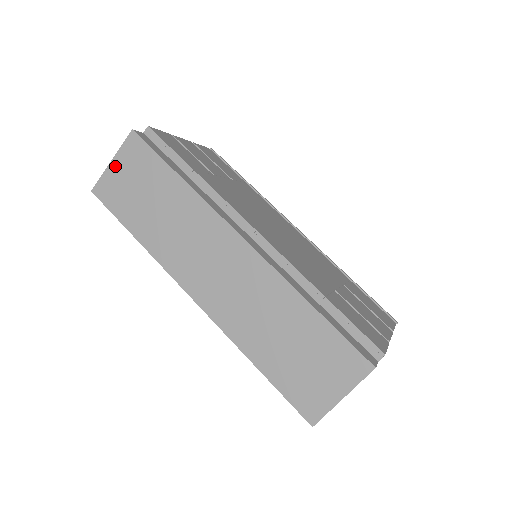
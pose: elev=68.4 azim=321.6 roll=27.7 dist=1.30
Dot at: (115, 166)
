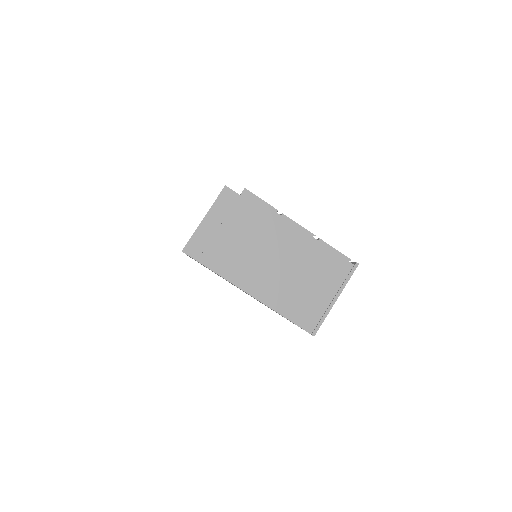
Dot at: occluded
